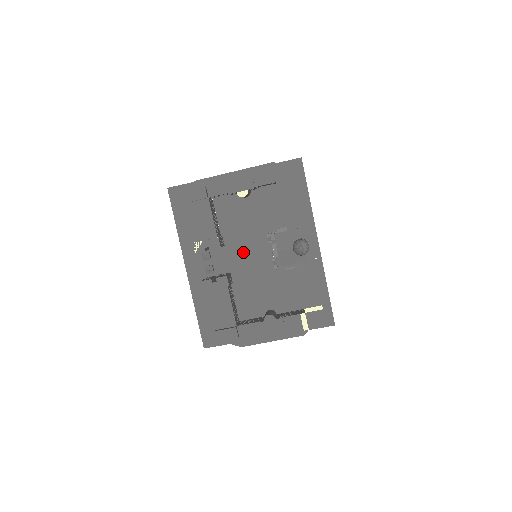
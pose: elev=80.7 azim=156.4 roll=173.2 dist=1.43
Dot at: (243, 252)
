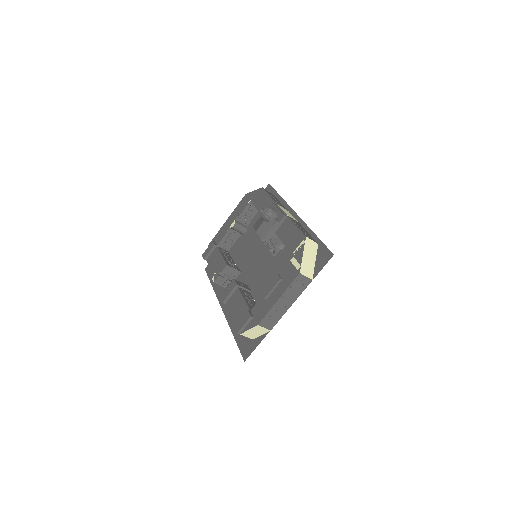
Dot at: (253, 265)
